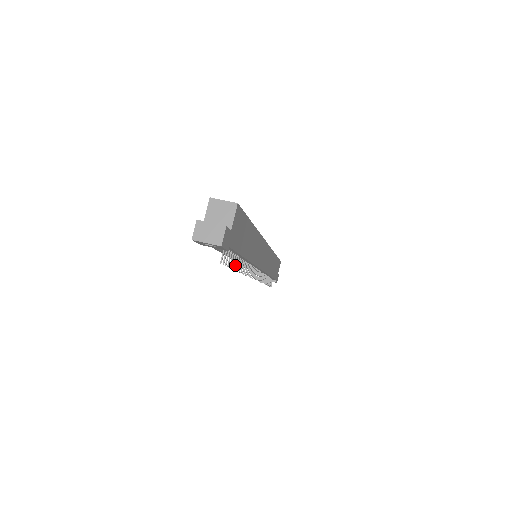
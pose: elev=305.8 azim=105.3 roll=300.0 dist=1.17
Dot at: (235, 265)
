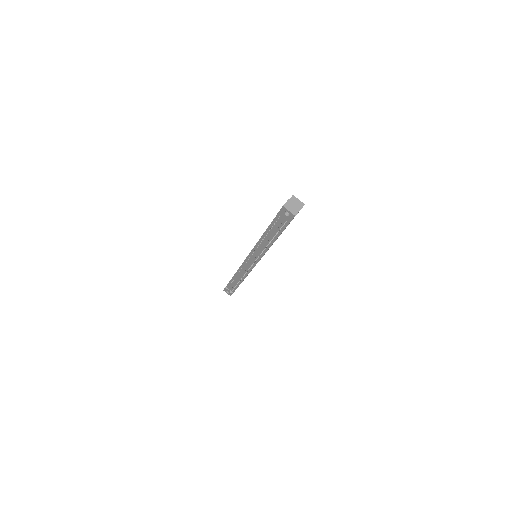
Dot at: occluded
